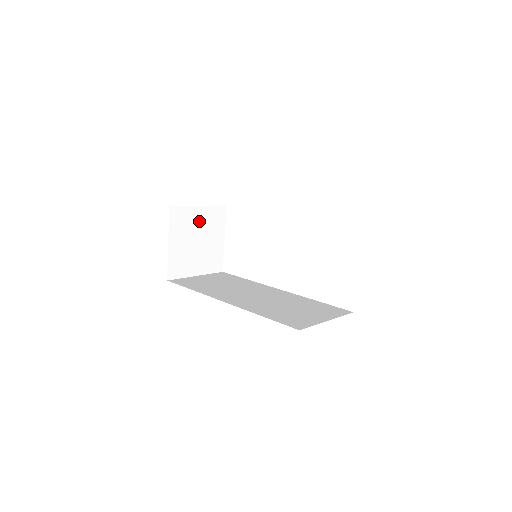
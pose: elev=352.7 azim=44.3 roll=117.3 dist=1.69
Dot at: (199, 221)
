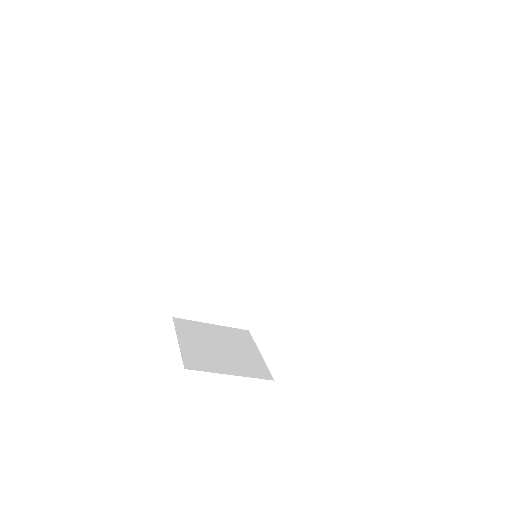
Dot at: (216, 334)
